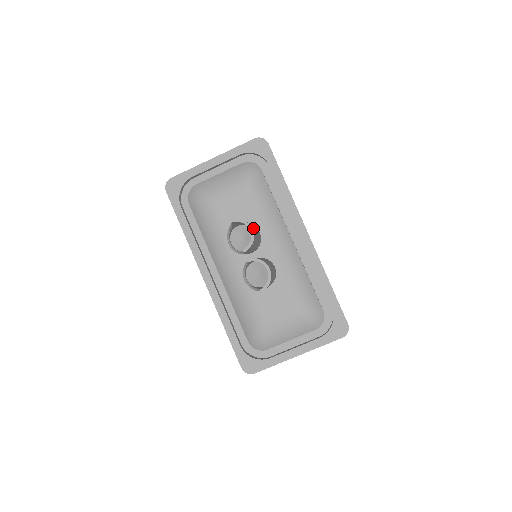
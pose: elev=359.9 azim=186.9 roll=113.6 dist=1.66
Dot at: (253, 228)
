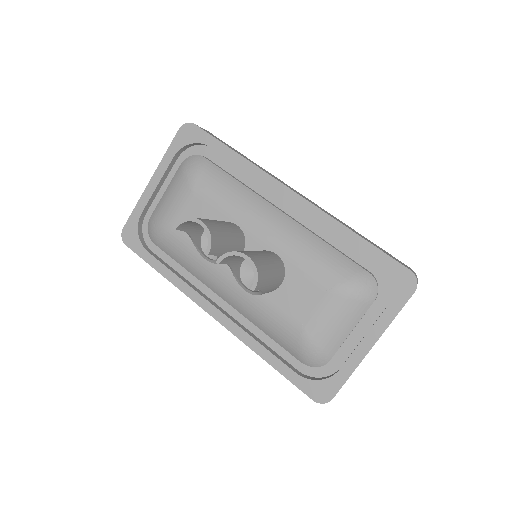
Dot at: (208, 221)
